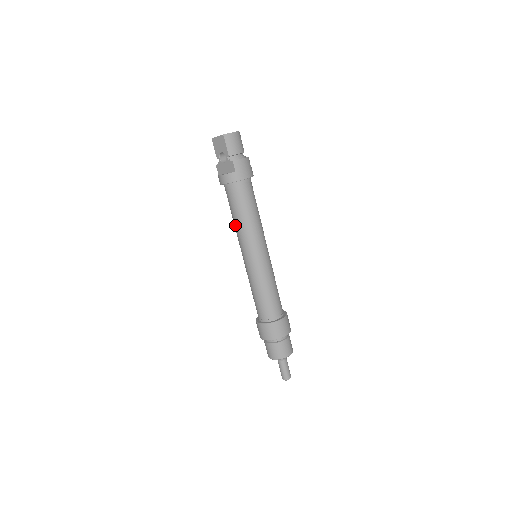
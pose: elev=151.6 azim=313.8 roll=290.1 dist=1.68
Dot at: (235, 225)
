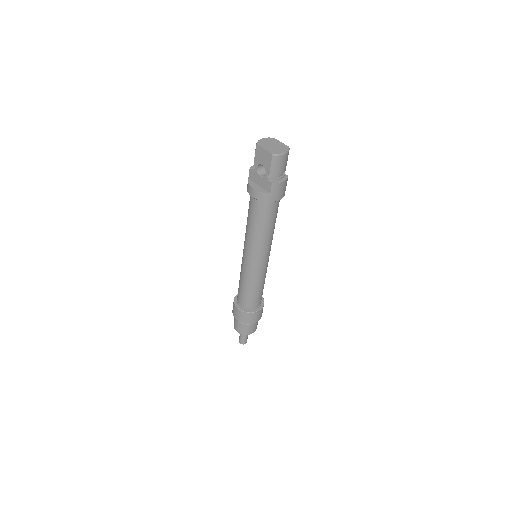
Dot at: (247, 230)
